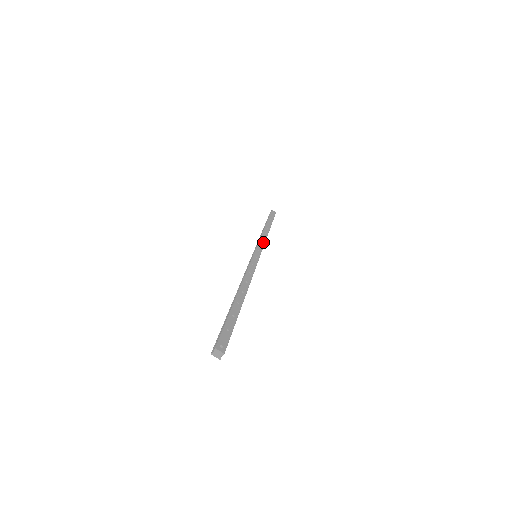
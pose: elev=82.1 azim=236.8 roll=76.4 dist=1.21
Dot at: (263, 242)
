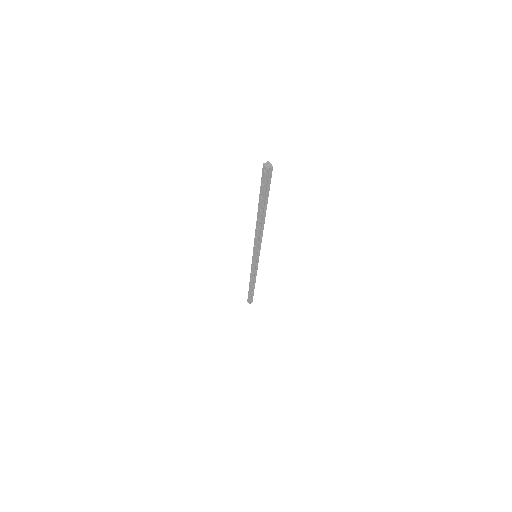
Dot at: (257, 268)
